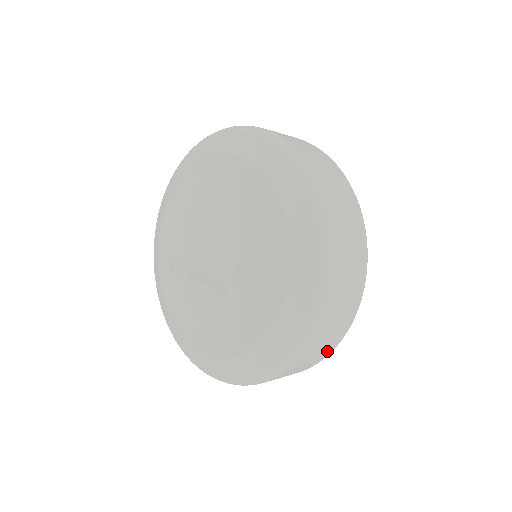
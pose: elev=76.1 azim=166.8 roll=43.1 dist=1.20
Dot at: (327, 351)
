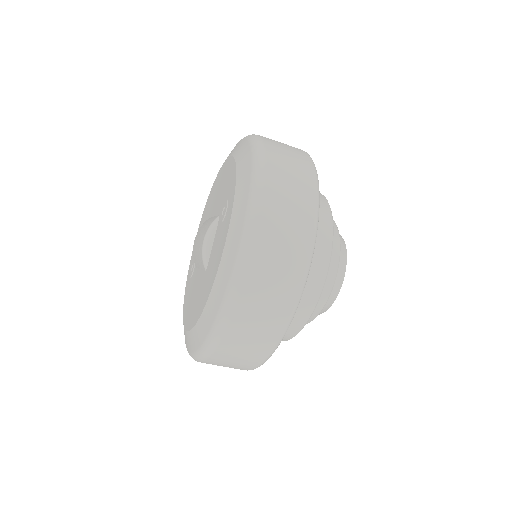
Dot at: (279, 316)
